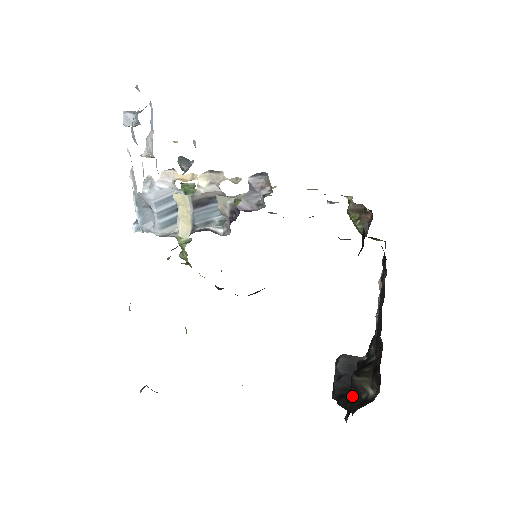
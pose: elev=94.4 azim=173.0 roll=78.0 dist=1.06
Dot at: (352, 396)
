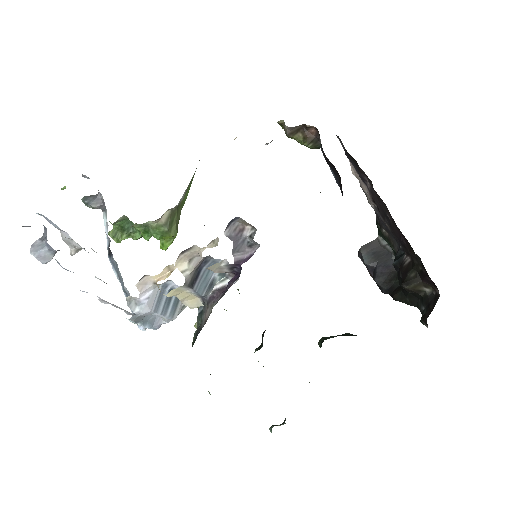
Dot at: (406, 293)
